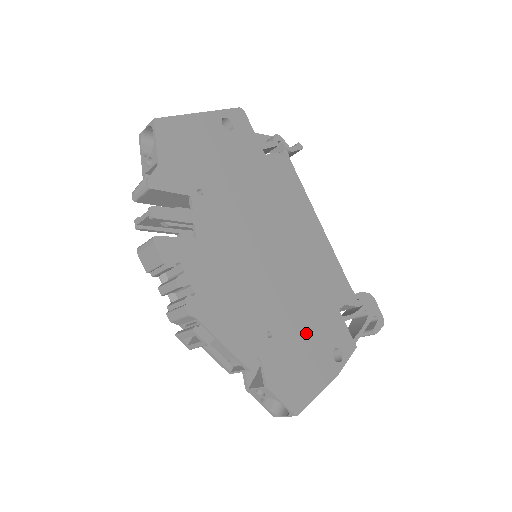
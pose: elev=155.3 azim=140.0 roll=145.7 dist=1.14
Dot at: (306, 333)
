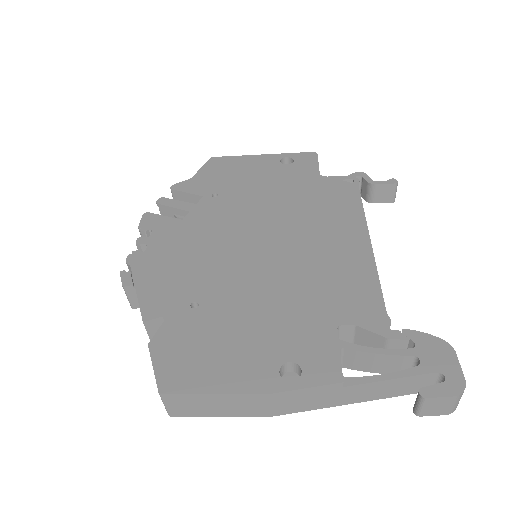
Dot at: (251, 325)
